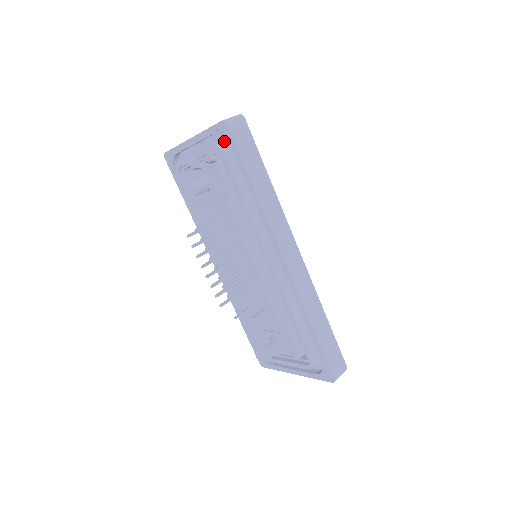
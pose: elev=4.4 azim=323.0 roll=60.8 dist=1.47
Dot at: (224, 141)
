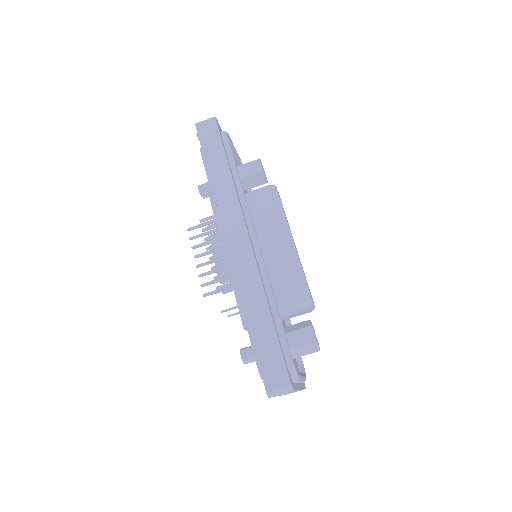
Dot at: occluded
